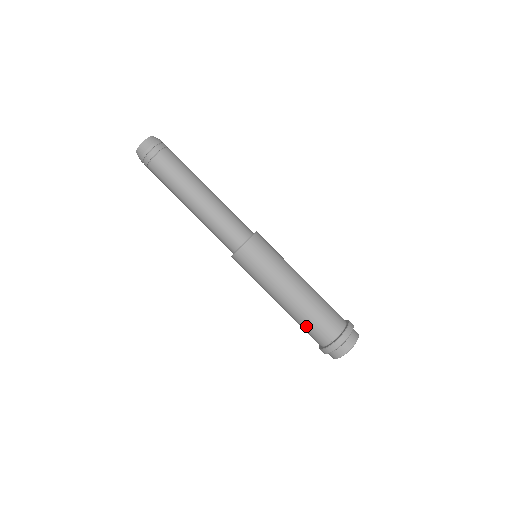
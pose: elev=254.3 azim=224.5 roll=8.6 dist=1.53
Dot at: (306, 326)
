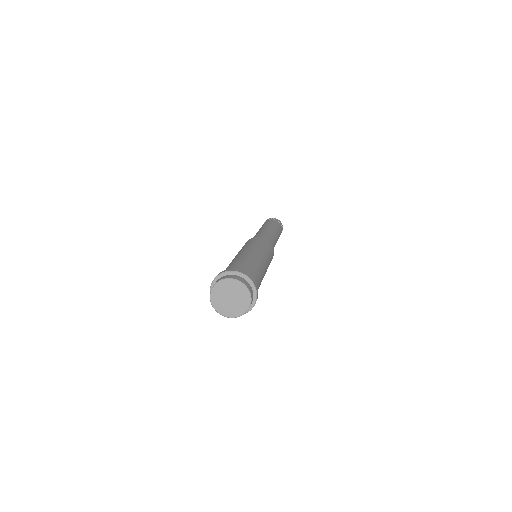
Dot at: occluded
